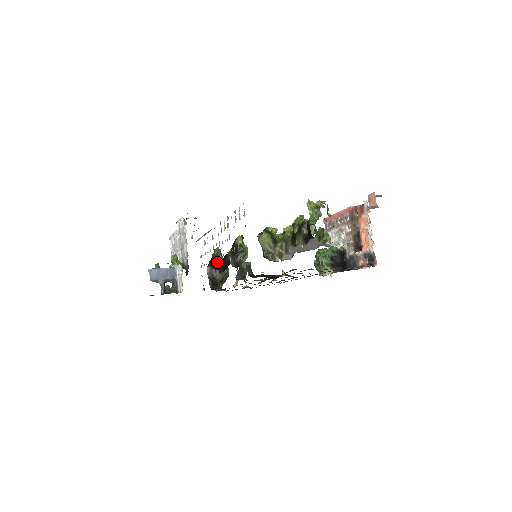
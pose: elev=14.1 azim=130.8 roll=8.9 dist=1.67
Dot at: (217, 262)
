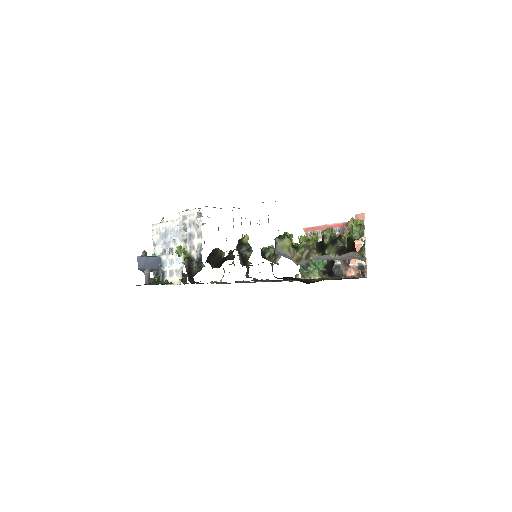
Dot at: occluded
